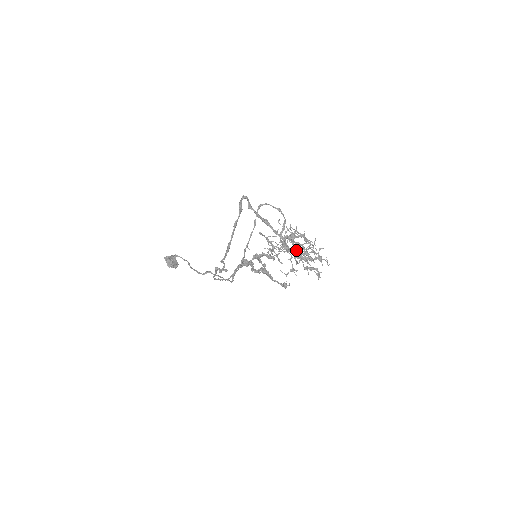
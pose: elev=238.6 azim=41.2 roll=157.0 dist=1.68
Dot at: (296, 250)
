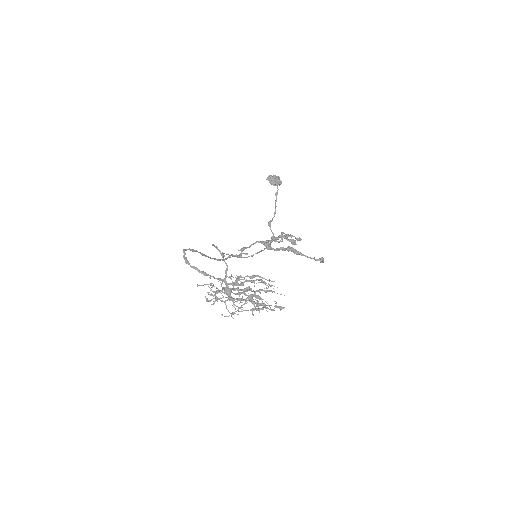
Dot at: (249, 288)
